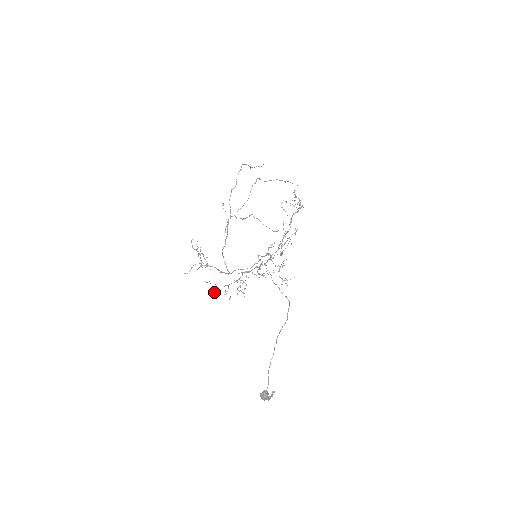
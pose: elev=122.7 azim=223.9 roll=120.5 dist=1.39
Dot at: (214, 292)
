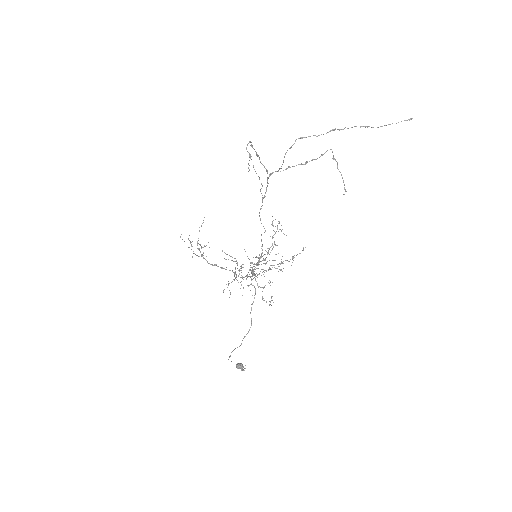
Dot at: (231, 260)
